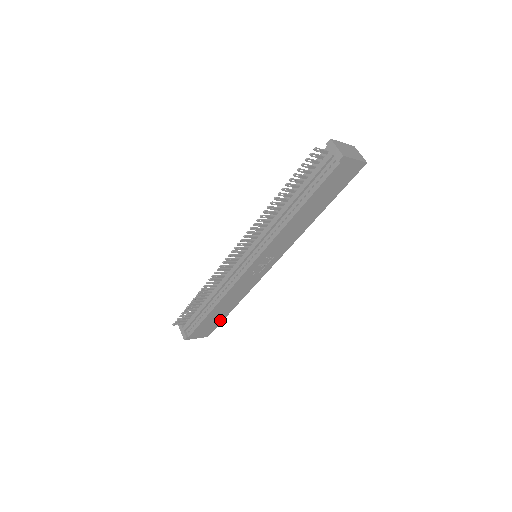
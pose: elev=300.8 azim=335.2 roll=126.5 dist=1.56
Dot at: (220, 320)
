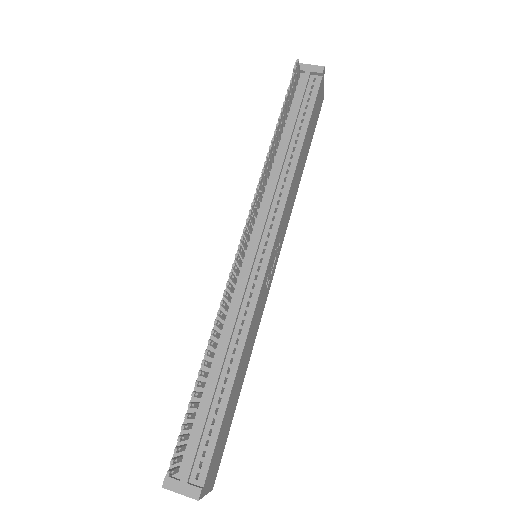
Dot at: (229, 425)
